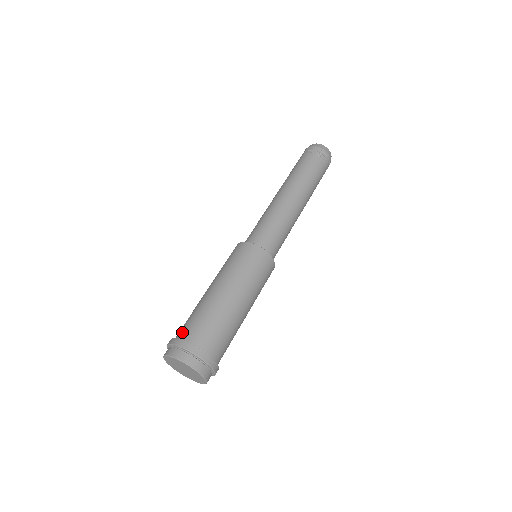
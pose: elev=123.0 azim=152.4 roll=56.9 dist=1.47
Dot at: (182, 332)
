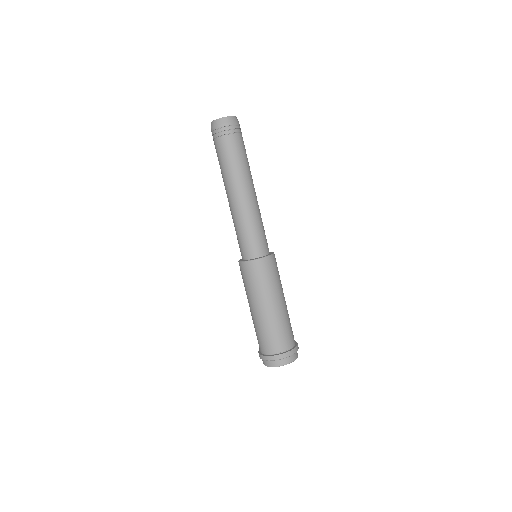
Dot at: (259, 347)
